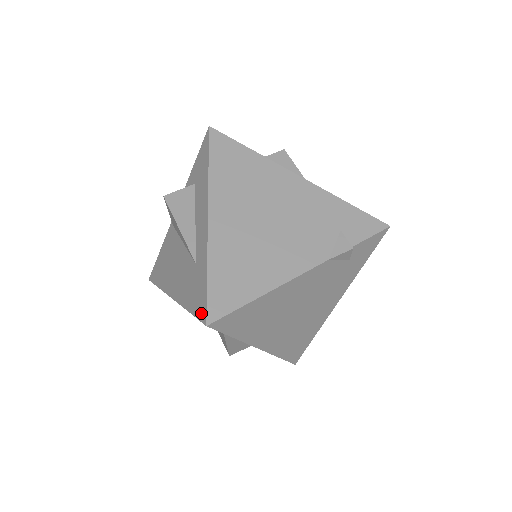
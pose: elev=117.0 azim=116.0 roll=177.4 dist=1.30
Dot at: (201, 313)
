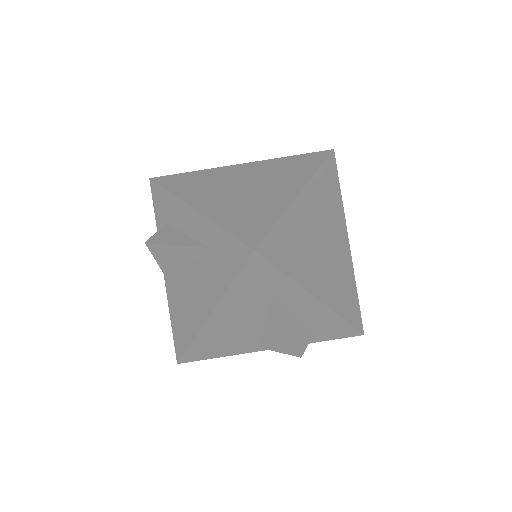
Dot at: (242, 256)
